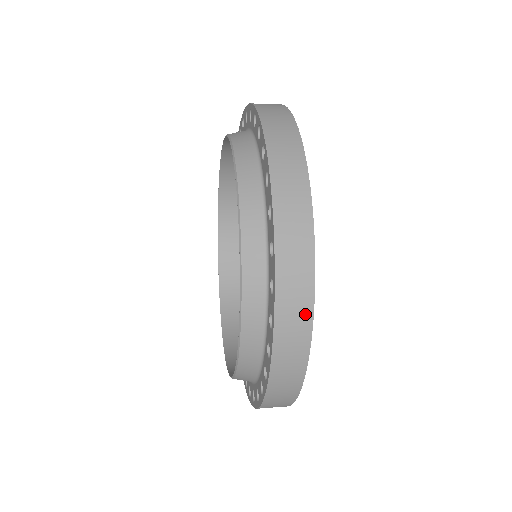
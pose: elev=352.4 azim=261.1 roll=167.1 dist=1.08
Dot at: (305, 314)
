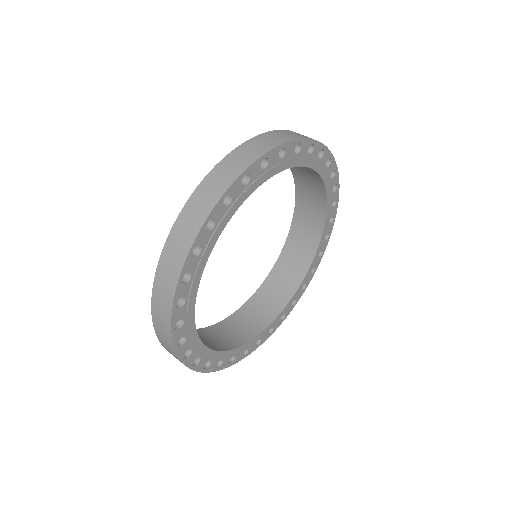
Dot at: (169, 294)
